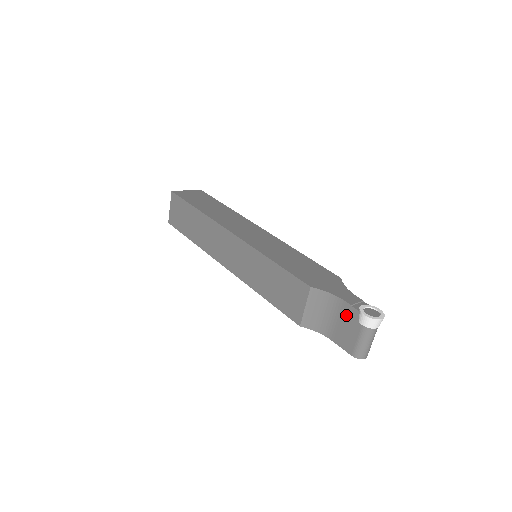
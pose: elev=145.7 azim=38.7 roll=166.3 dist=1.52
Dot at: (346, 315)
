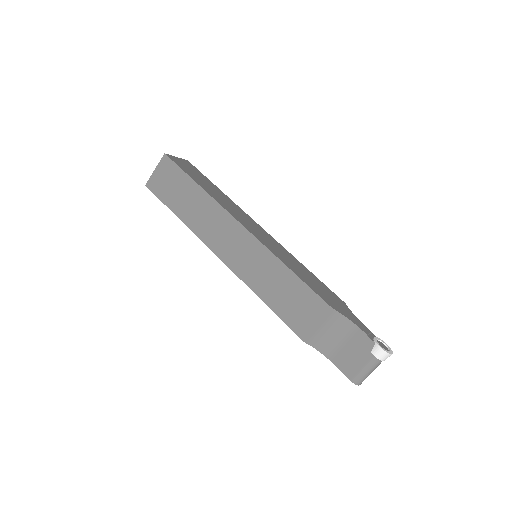
Dot at: (358, 343)
